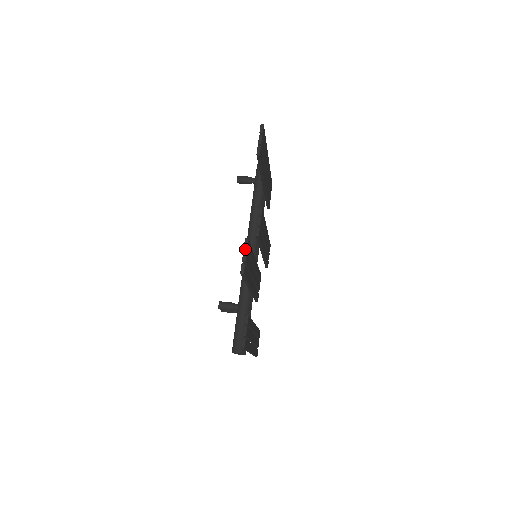
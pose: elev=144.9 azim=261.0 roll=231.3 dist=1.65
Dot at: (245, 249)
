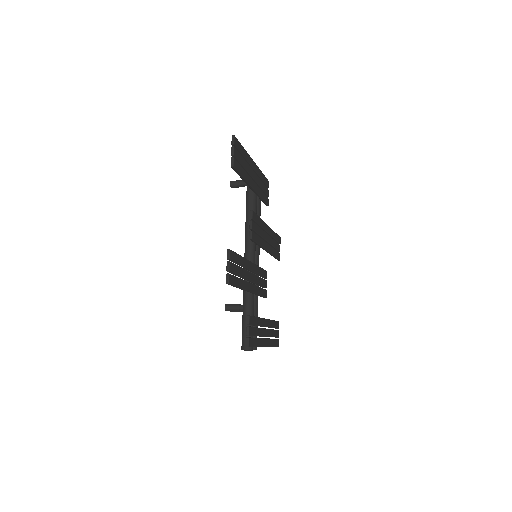
Dot at: occluded
